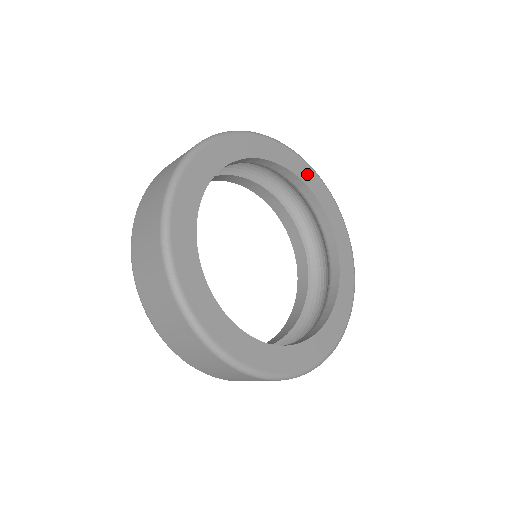
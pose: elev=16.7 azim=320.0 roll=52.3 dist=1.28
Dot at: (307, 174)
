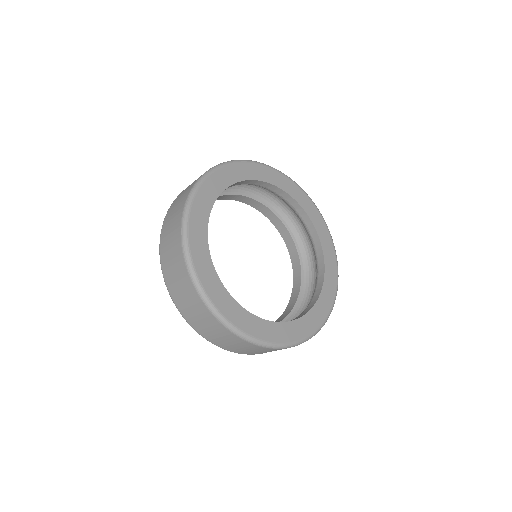
Dot at: (325, 238)
